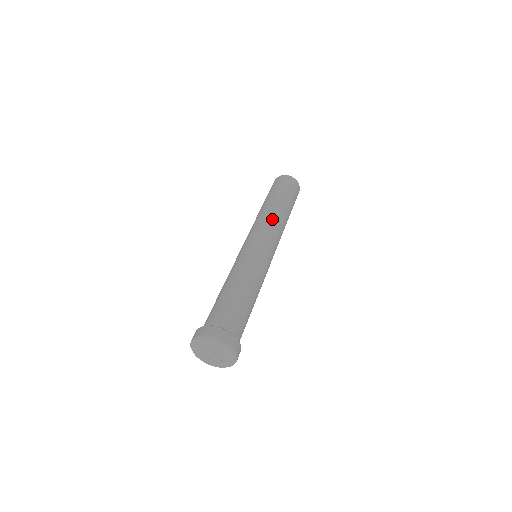
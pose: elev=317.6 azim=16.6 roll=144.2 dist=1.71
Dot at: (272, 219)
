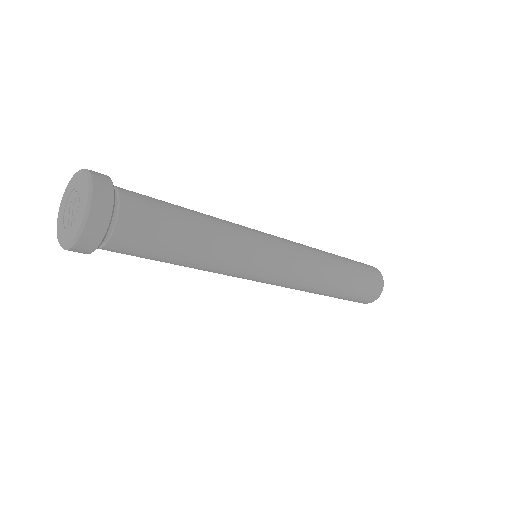
Dot at: (311, 248)
